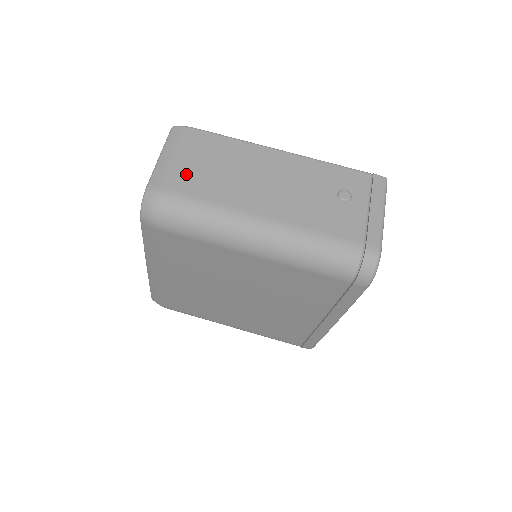
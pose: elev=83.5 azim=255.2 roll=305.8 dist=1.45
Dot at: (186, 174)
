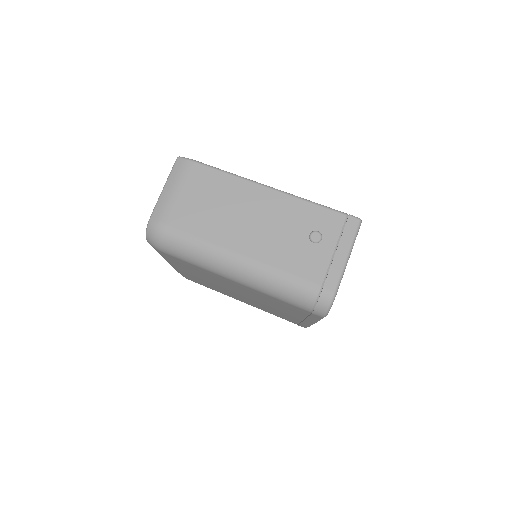
Dot at: (181, 209)
